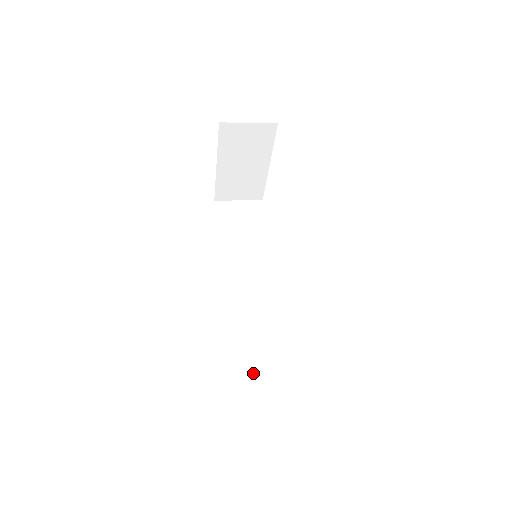
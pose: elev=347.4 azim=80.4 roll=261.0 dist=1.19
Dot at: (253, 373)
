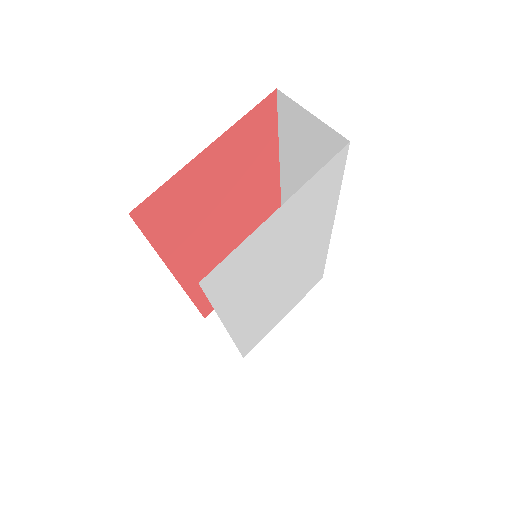
Dot at: occluded
